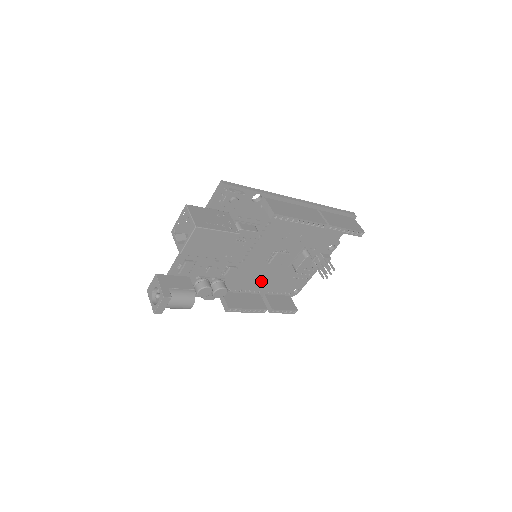
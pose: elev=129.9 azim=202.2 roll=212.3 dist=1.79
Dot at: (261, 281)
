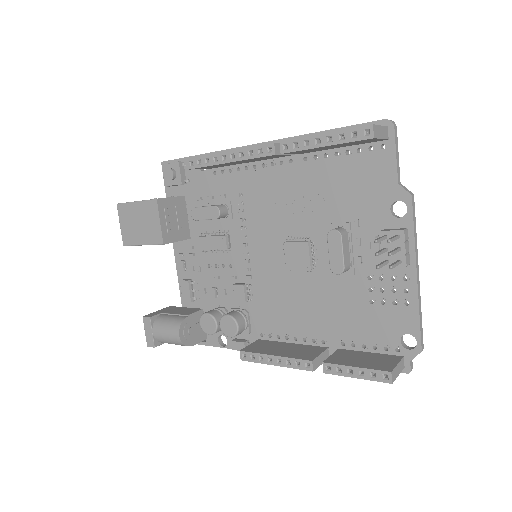
Dot at: (309, 314)
